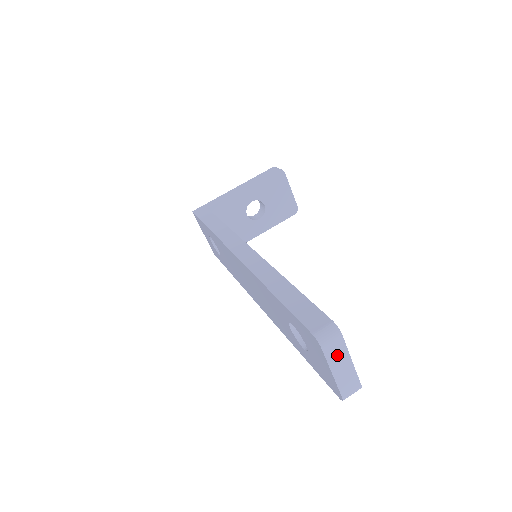
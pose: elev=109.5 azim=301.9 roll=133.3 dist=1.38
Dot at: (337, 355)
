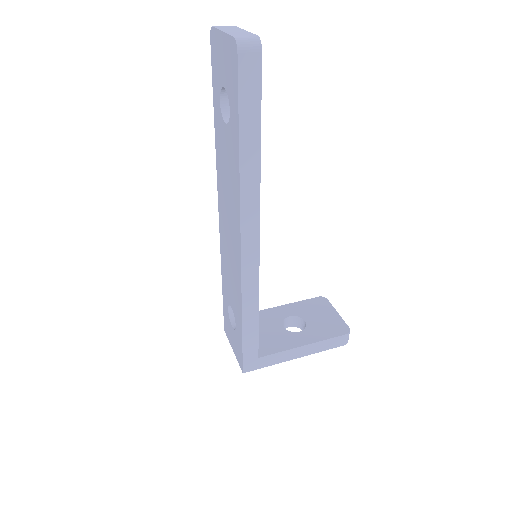
Dot at: (228, 29)
